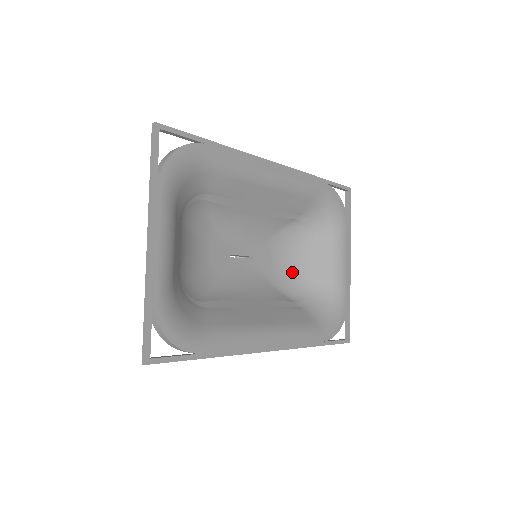
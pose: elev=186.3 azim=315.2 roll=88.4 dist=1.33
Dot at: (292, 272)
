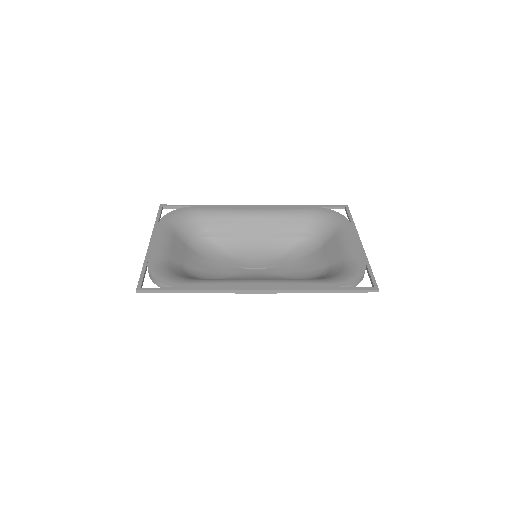
Dot at: (310, 269)
